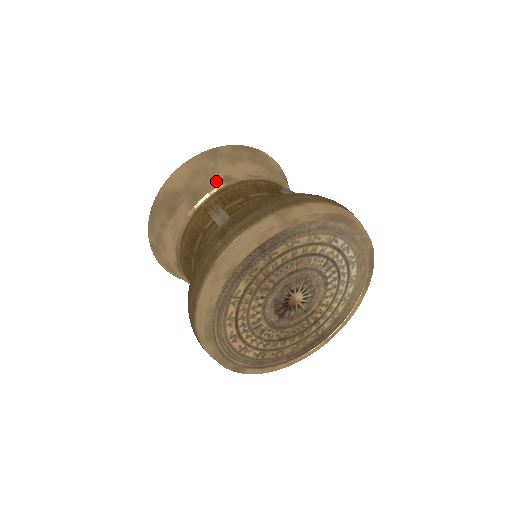
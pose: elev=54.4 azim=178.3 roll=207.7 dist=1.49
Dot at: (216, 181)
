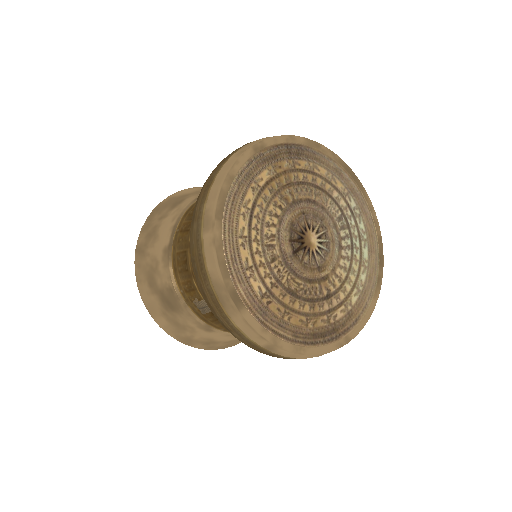
Dot at: occluded
